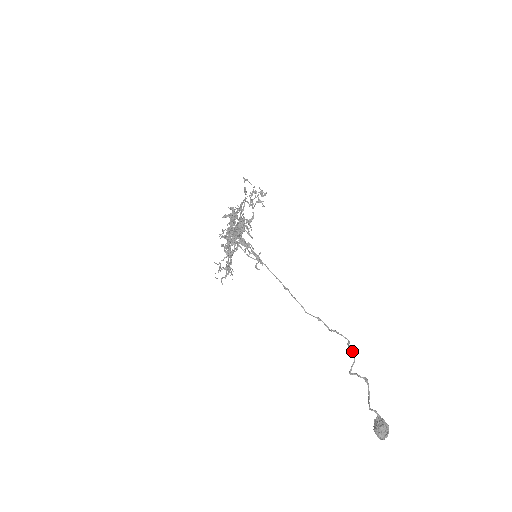
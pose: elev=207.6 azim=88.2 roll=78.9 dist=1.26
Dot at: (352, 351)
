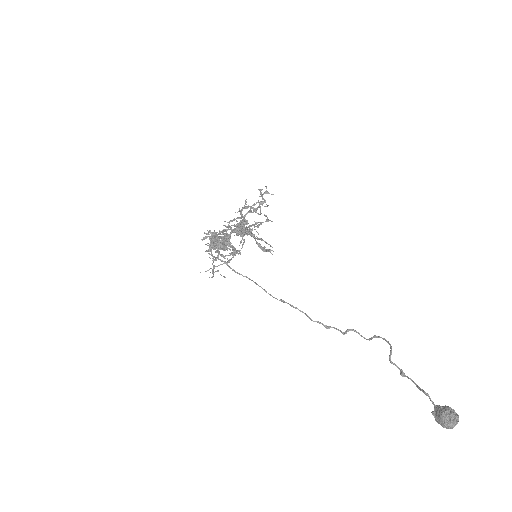
Dot at: occluded
